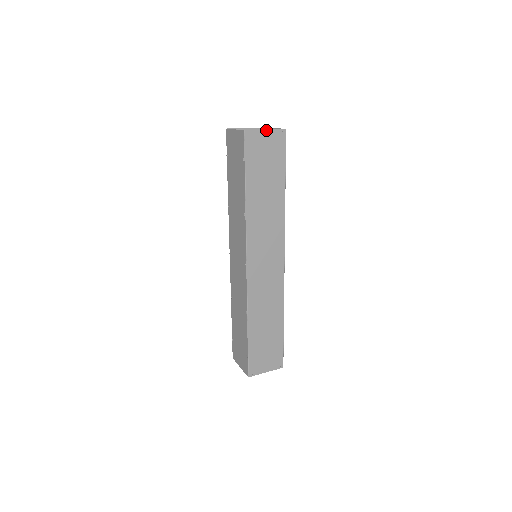
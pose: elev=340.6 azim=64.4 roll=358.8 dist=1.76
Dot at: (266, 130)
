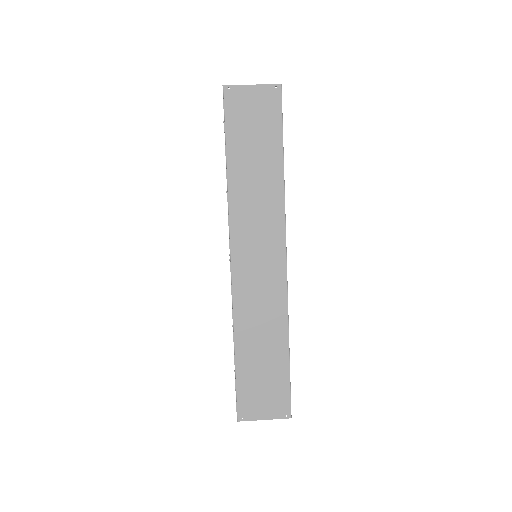
Dot at: (253, 85)
